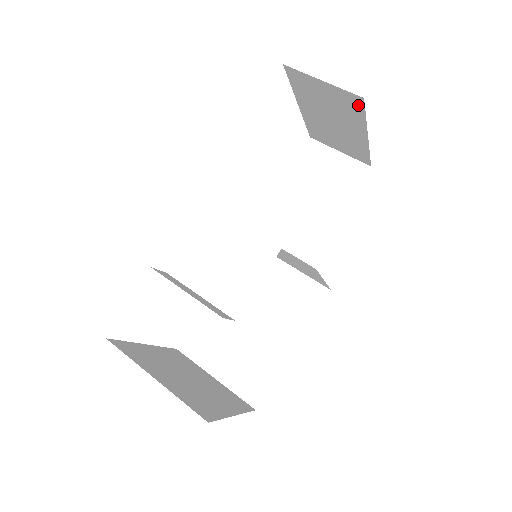
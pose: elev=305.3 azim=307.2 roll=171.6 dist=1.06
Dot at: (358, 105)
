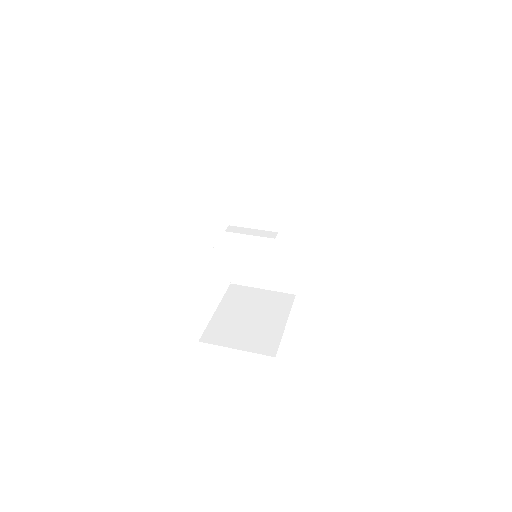
Dot at: (292, 190)
